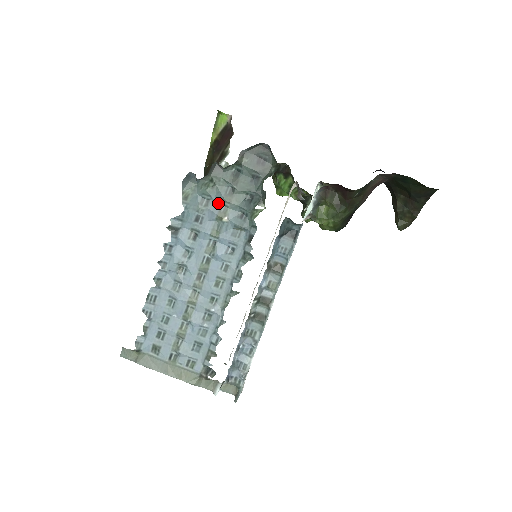
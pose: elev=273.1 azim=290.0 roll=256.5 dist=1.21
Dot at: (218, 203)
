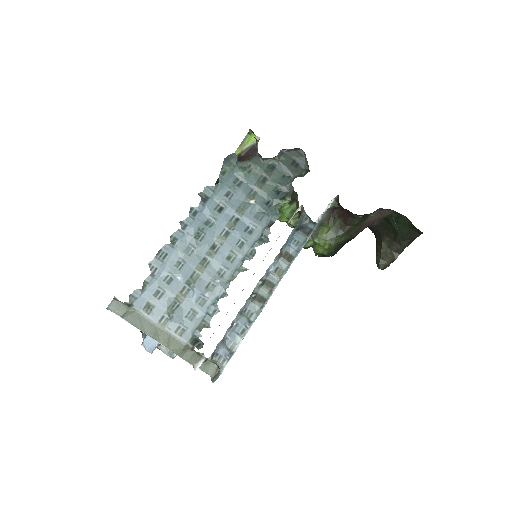
Dot at: (250, 186)
